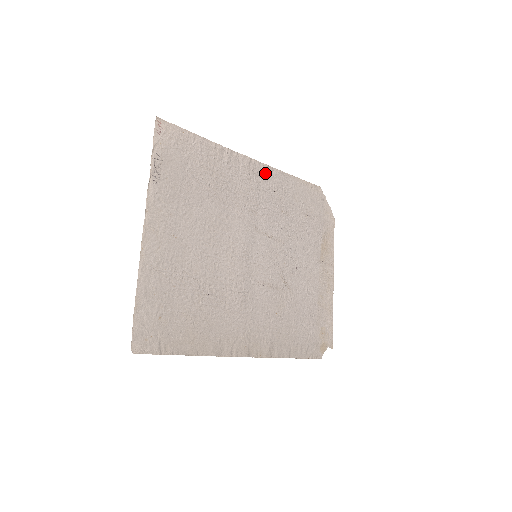
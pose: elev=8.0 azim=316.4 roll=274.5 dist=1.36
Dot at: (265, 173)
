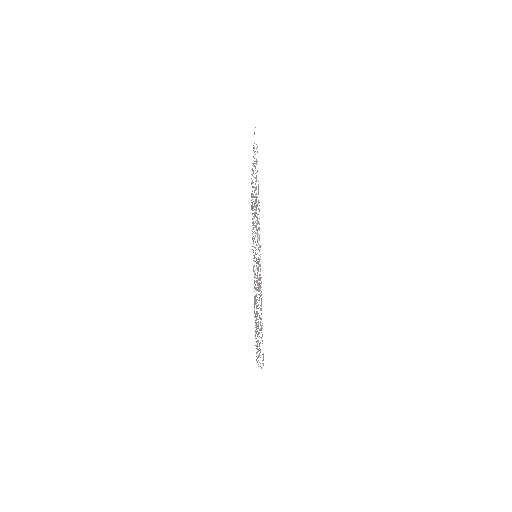
Dot at: occluded
